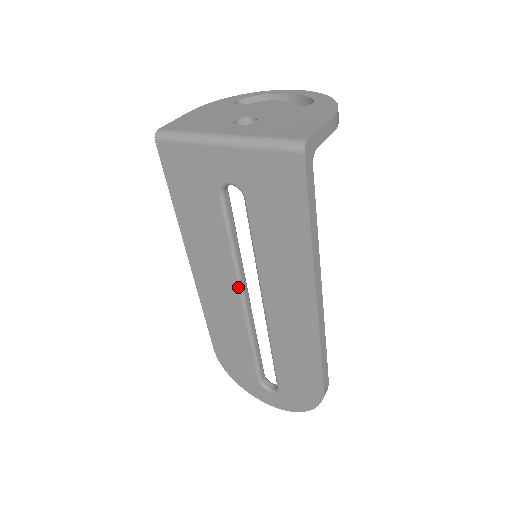
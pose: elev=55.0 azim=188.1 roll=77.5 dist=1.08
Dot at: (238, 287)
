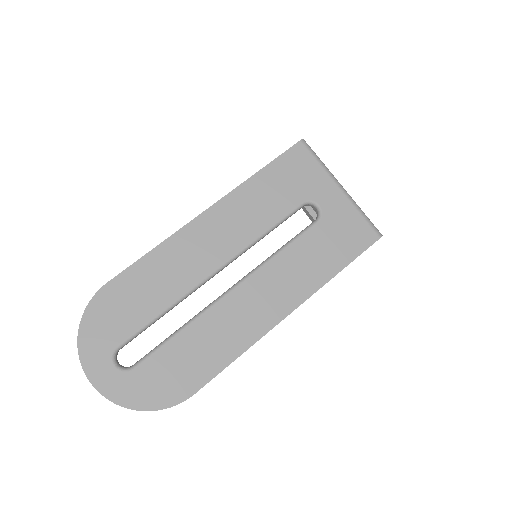
Dot at: (230, 259)
